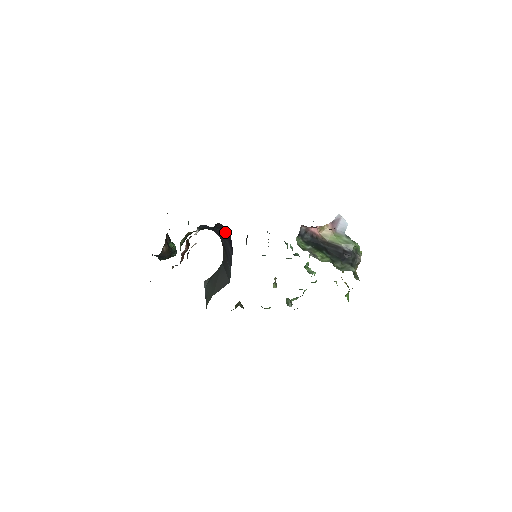
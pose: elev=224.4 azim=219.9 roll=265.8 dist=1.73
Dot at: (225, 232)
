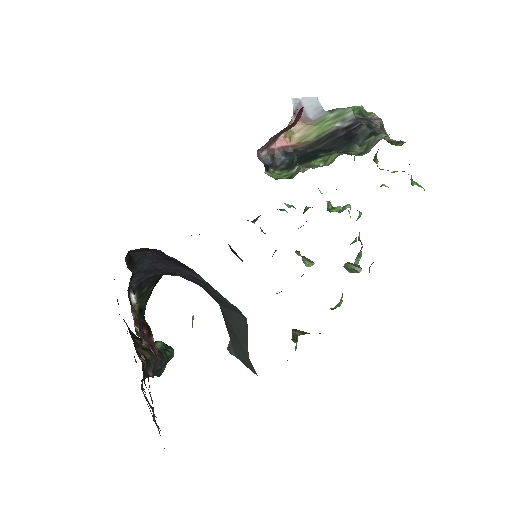
Dot at: (155, 257)
